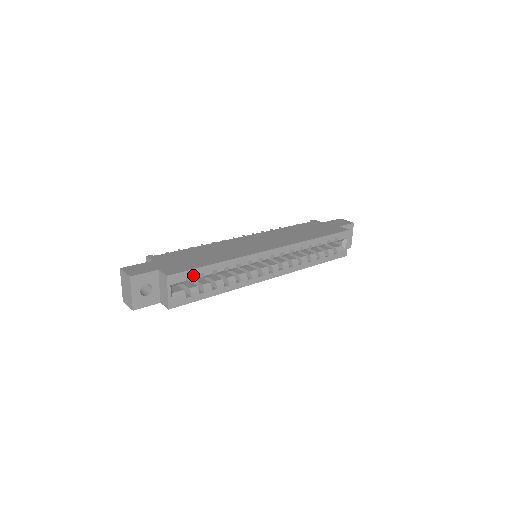
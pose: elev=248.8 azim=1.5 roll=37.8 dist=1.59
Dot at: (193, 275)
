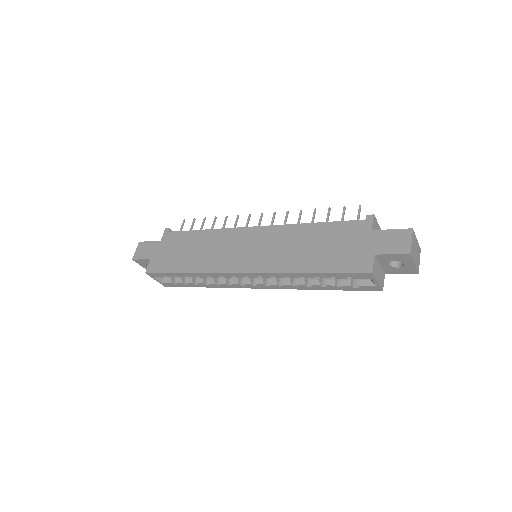
Dot at: (168, 275)
